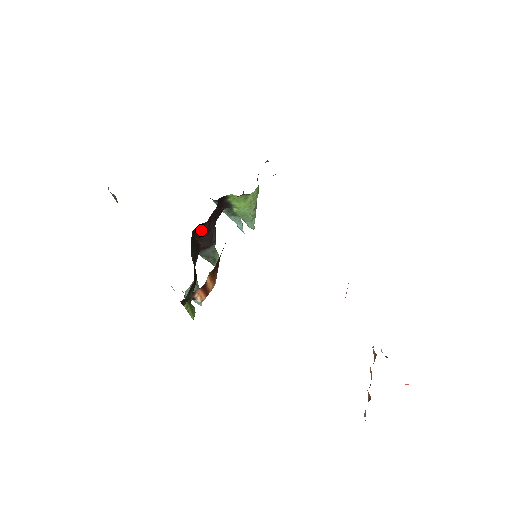
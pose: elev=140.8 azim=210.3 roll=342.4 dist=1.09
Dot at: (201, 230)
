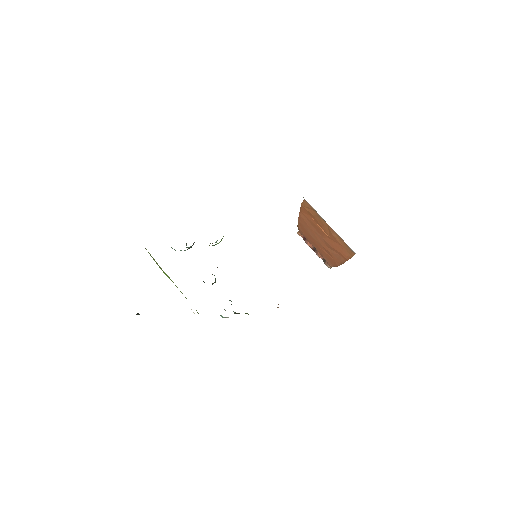
Dot at: occluded
